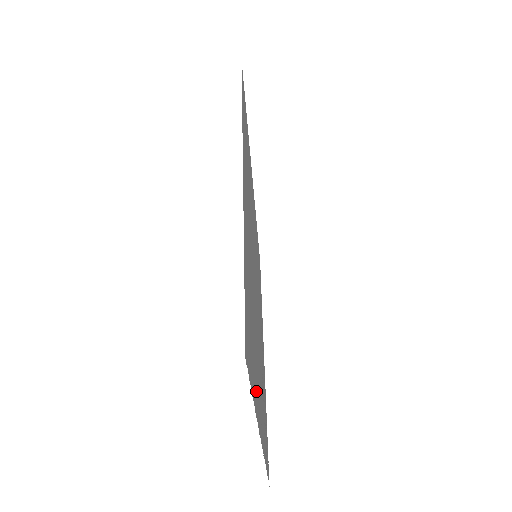
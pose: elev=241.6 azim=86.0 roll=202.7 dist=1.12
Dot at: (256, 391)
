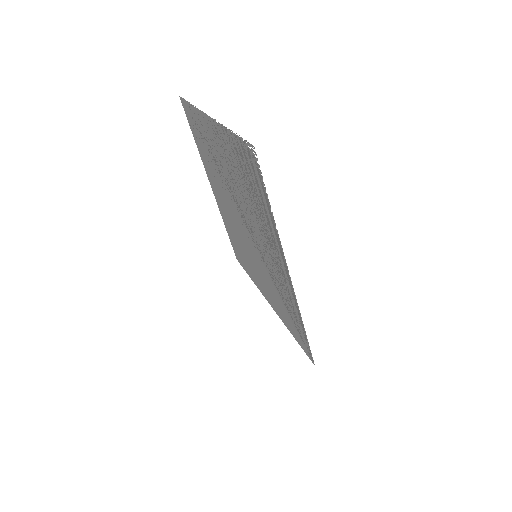
Dot at: (201, 124)
